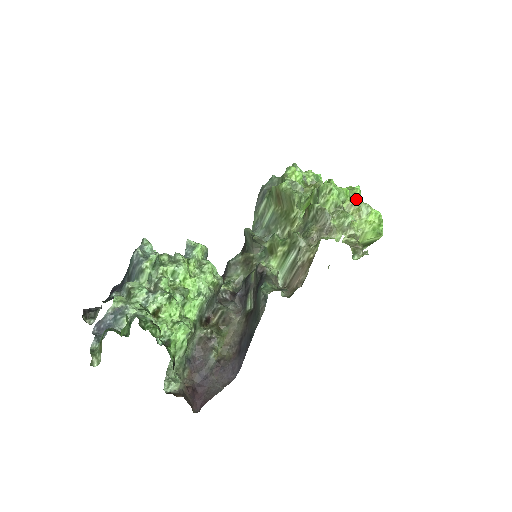
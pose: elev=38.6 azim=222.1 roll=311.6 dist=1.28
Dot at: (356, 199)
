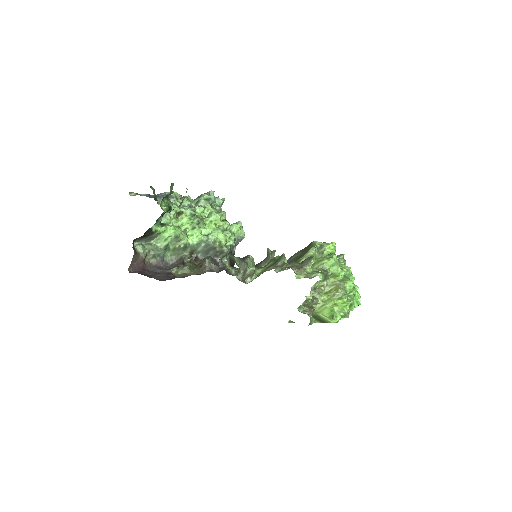
Dot at: (344, 284)
